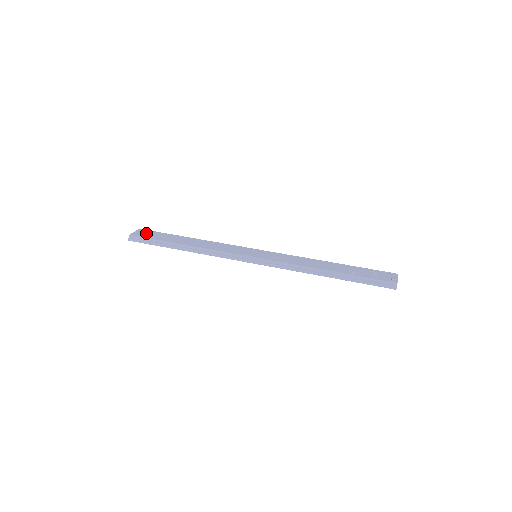
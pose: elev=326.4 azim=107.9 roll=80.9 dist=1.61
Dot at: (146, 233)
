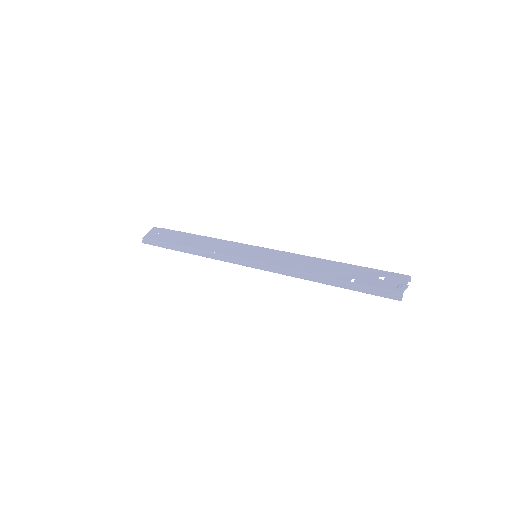
Dot at: (157, 233)
